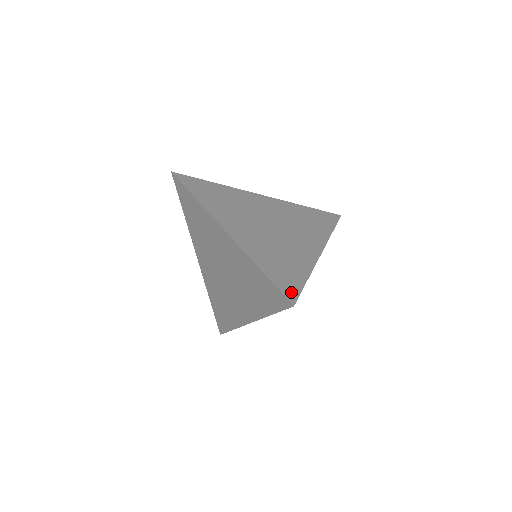
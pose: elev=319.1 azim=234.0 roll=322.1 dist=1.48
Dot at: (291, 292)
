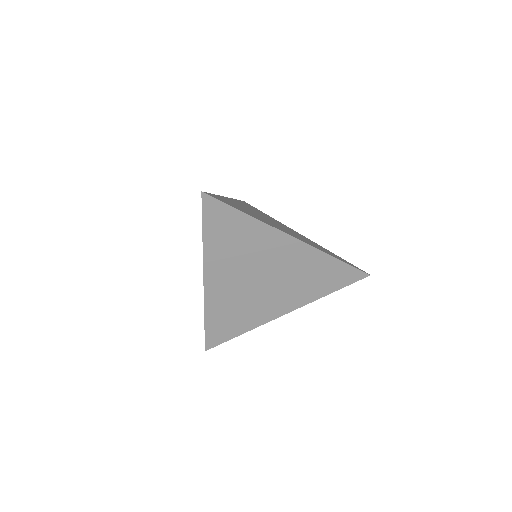
Dot at: (215, 197)
